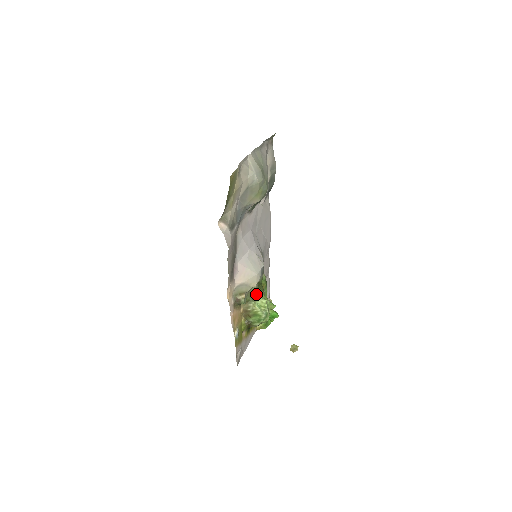
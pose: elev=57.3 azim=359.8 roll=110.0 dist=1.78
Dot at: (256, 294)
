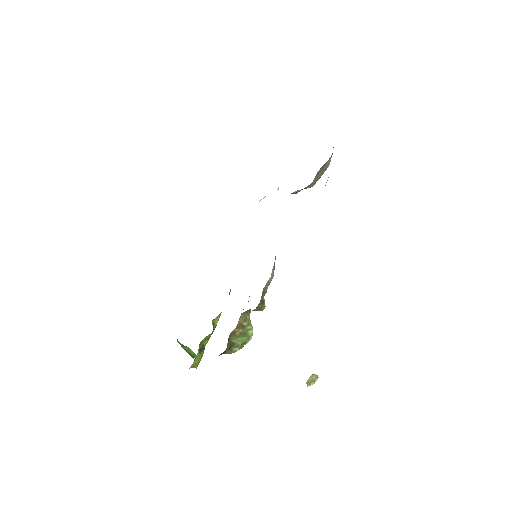
Dot at: occluded
